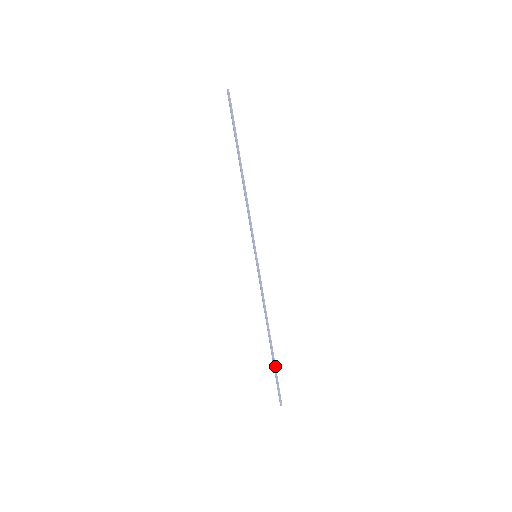
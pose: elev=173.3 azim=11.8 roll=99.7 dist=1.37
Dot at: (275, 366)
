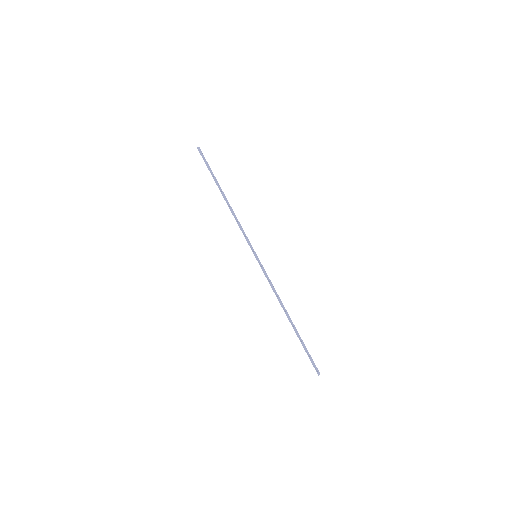
Dot at: (301, 341)
